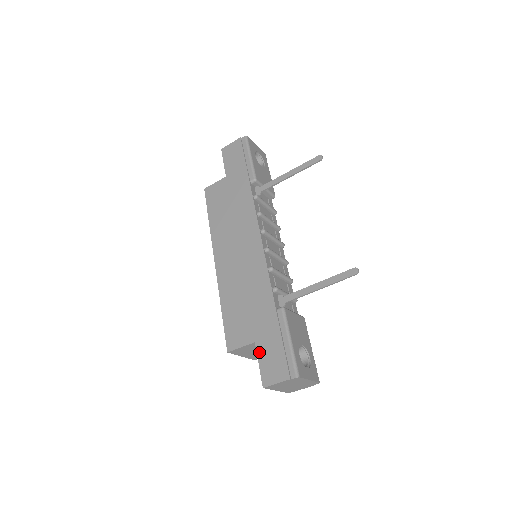
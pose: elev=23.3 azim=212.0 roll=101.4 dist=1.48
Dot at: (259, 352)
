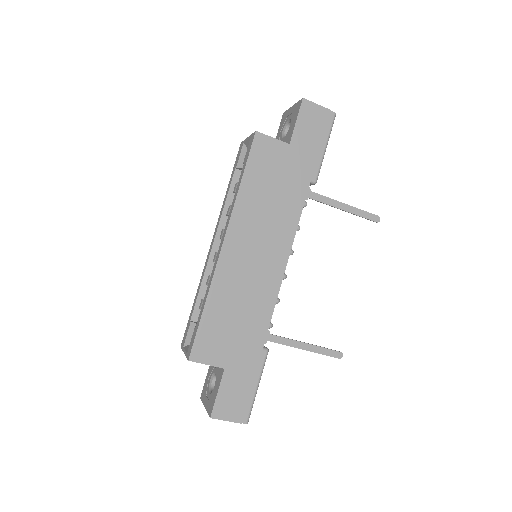
Dot at: (224, 381)
